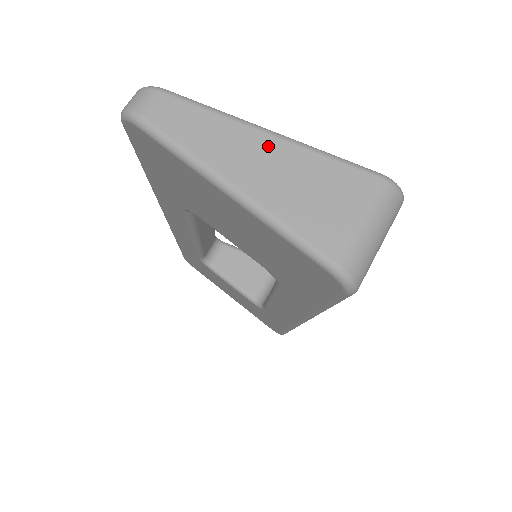
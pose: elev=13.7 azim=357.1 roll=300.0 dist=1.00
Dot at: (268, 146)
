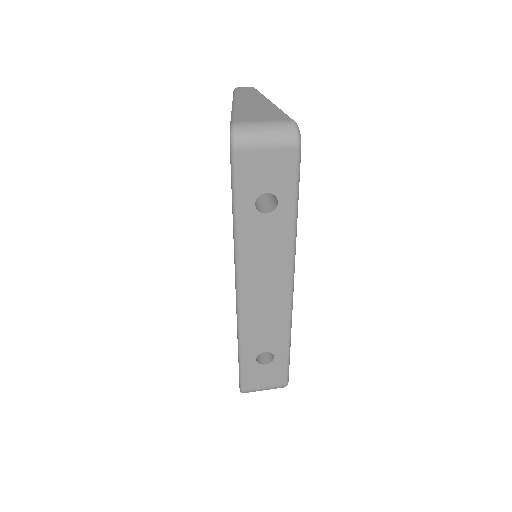
Dot at: (265, 103)
